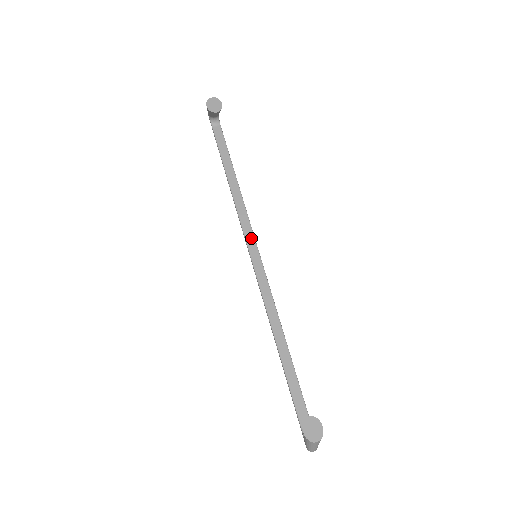
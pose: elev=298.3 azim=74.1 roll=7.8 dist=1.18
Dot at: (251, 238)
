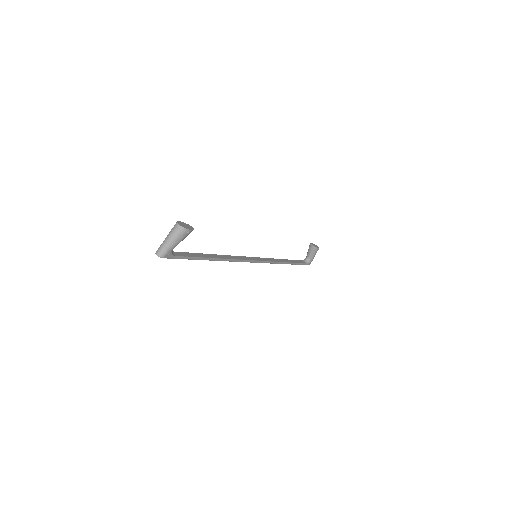
Dot at: (263, 260)
